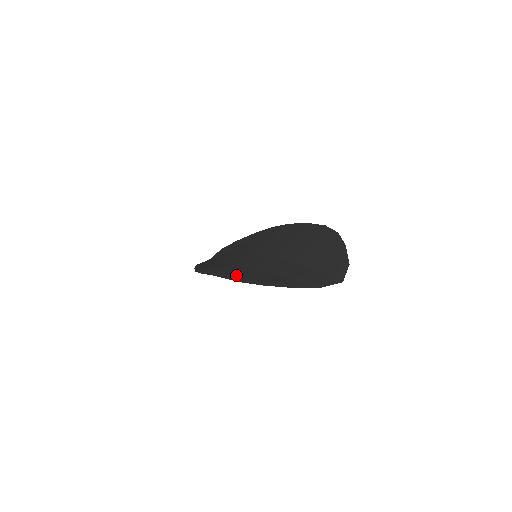
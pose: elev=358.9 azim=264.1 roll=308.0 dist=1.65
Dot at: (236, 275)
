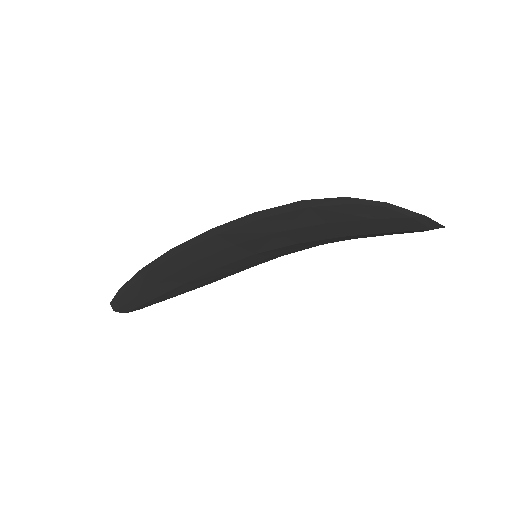
Dot at: (272, 213)
